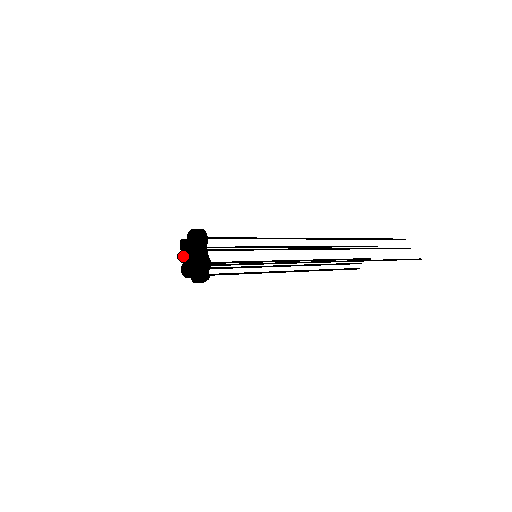
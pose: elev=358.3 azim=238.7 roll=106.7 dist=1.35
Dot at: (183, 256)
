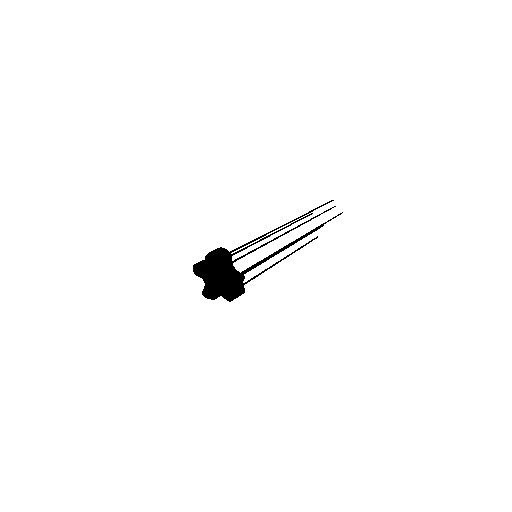
Dot at: (203, 280)
